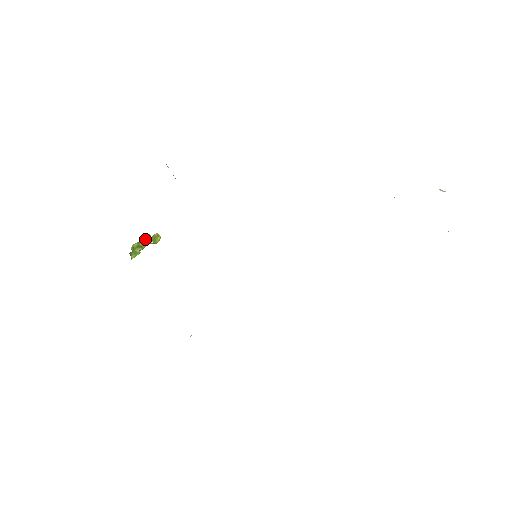
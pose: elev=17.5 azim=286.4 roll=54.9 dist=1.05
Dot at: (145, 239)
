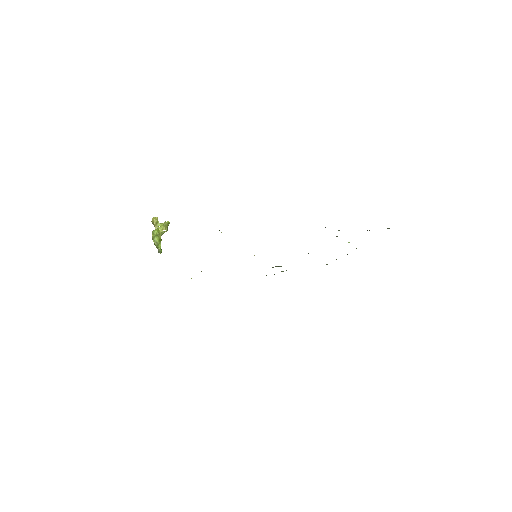
Dot at: (163, 232)
